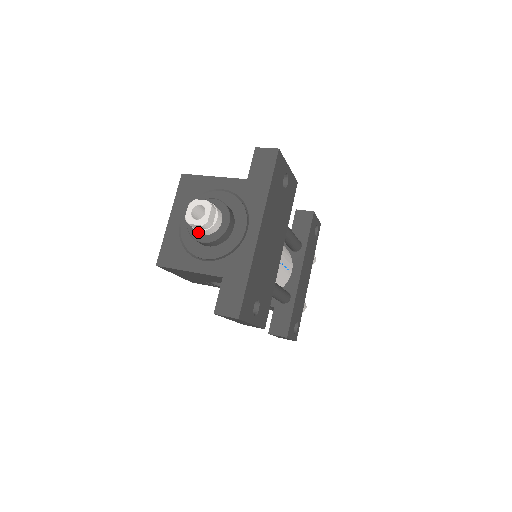
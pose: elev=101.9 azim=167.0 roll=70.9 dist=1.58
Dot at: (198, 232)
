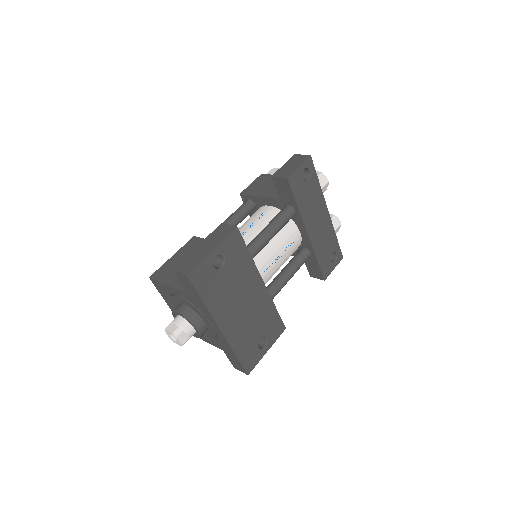
Dot at: occluded
